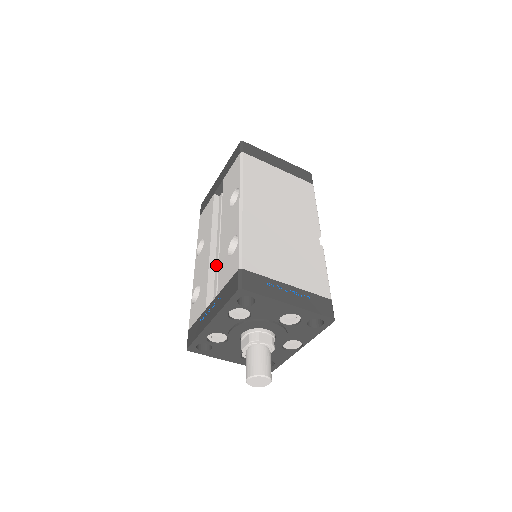
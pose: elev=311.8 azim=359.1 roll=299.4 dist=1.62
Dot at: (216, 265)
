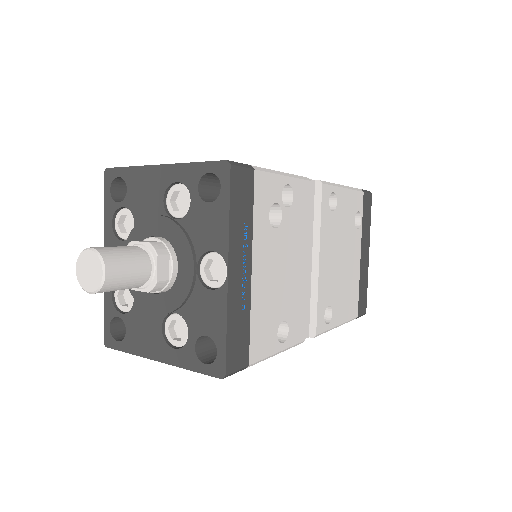
Dot at: occluded
